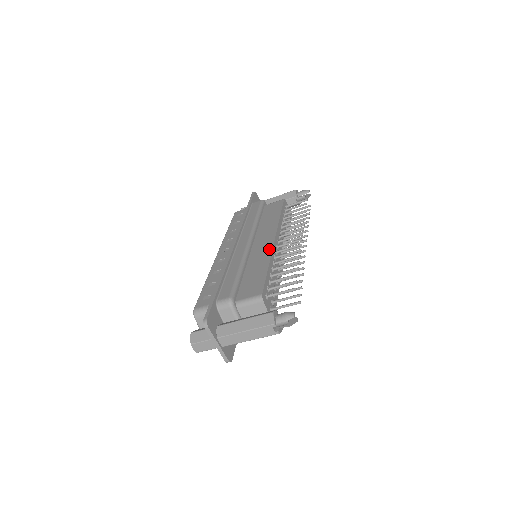
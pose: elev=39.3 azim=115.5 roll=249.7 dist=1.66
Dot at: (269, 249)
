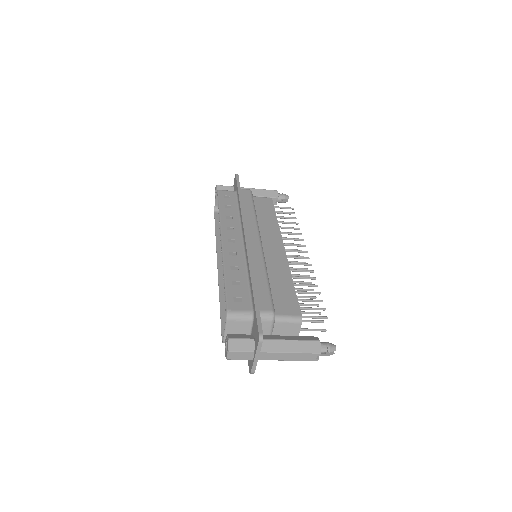
Dot at: (284, 260)
